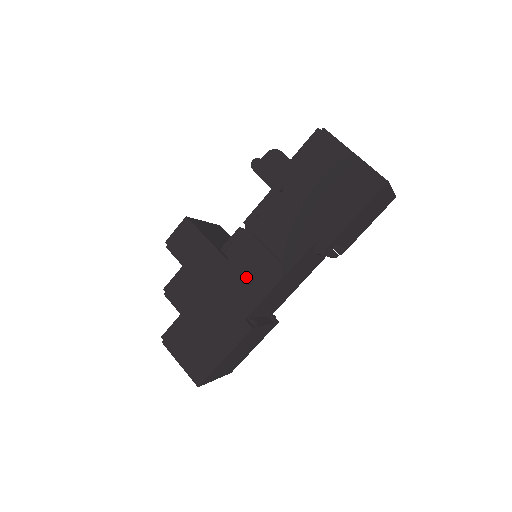
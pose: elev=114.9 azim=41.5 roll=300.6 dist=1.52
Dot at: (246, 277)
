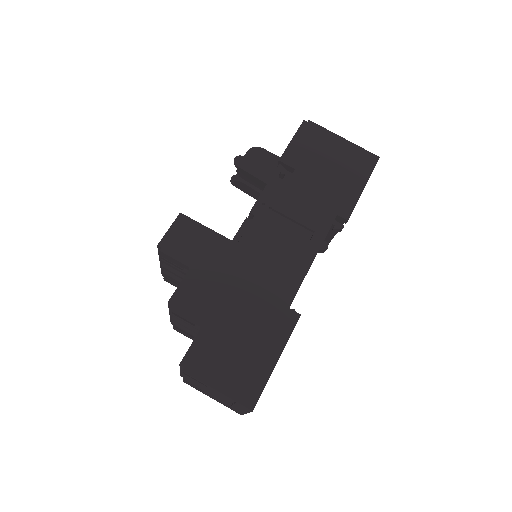
Dot at: (276, 262)
